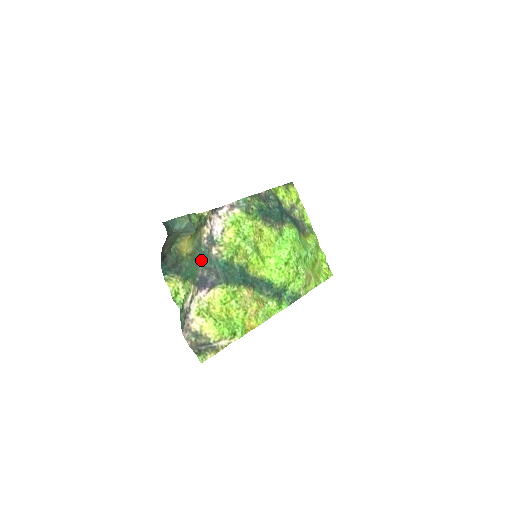
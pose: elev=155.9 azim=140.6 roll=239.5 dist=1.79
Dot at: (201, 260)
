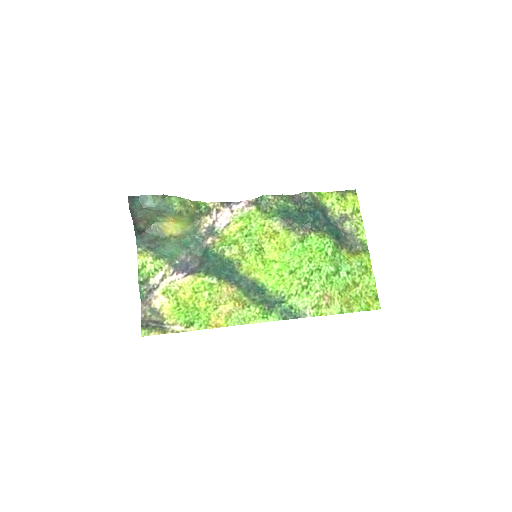
Dot at: (190, 246)
